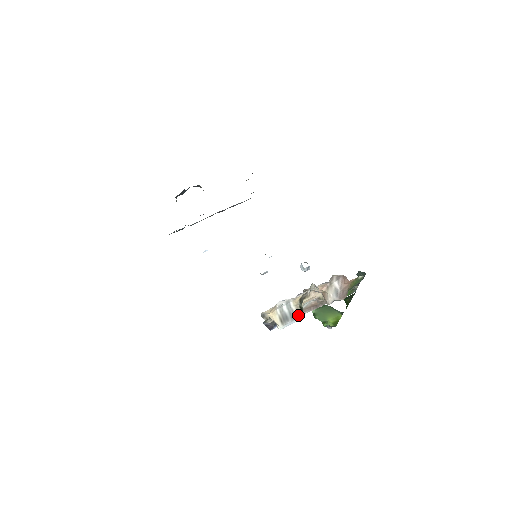
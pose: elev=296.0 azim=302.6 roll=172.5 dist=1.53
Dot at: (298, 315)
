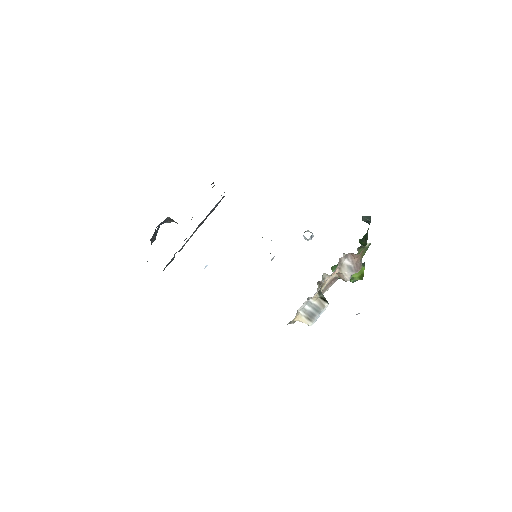
Dot at: (322, 306)
